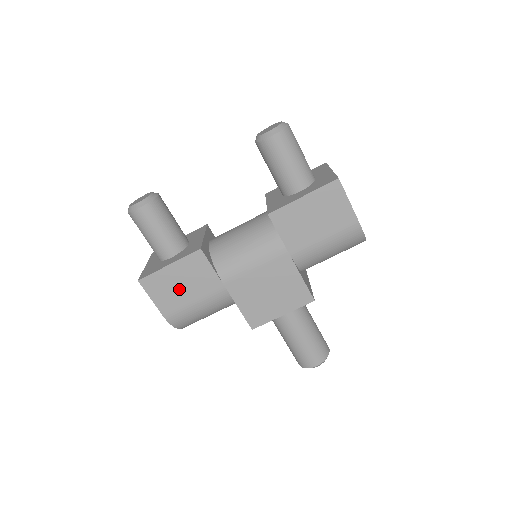
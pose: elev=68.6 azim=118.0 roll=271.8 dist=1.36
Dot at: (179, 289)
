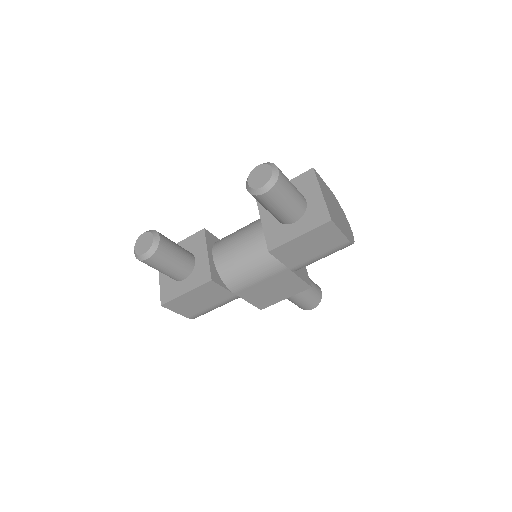
Dot at: (197, 303)
